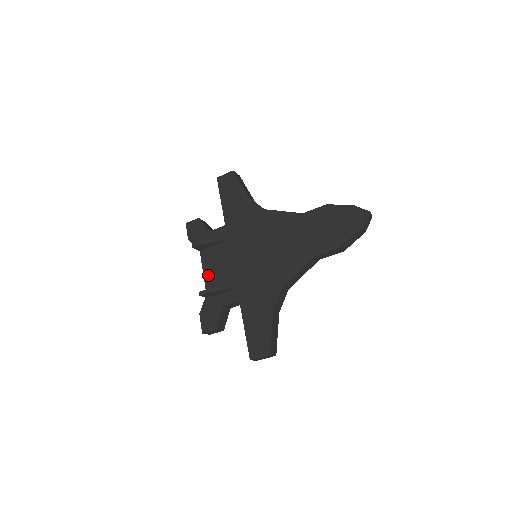
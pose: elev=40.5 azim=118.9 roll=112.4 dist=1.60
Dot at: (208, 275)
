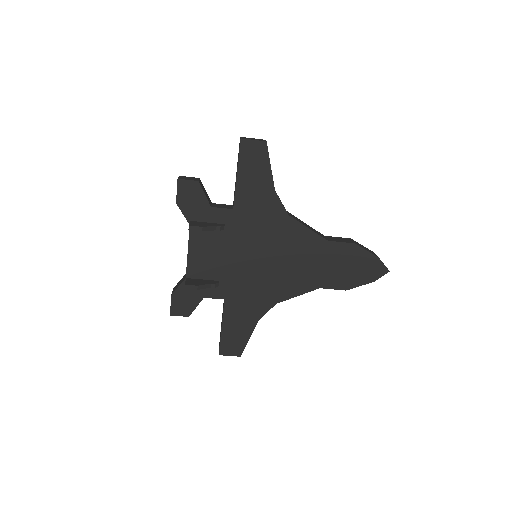
Dot at: (194, 258)
